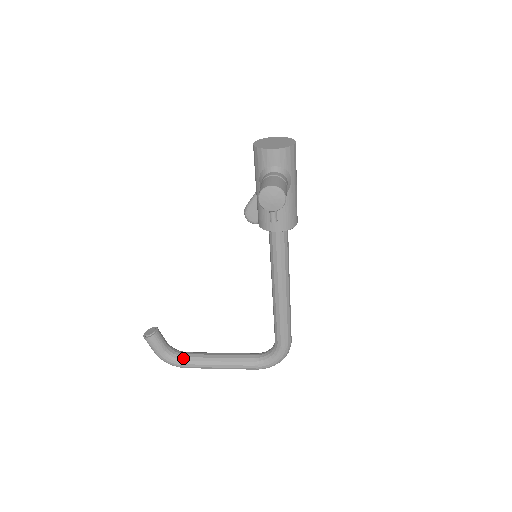
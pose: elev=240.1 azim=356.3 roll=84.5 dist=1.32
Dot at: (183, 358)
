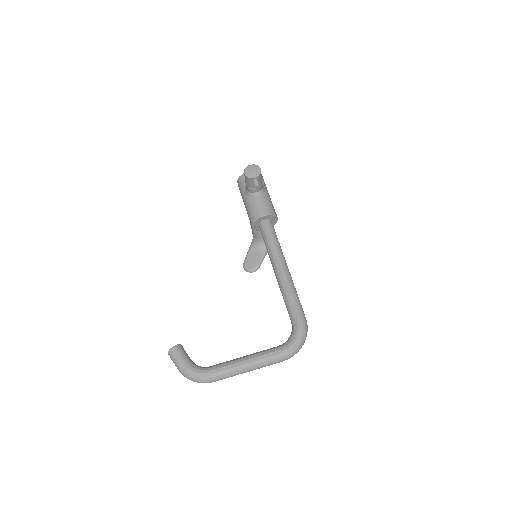
Dot at: (208, 367)
